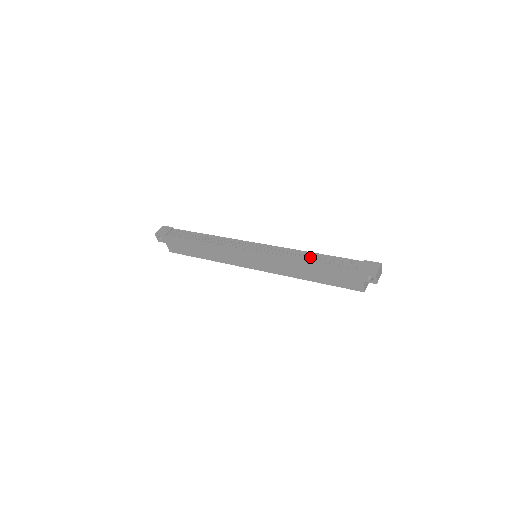
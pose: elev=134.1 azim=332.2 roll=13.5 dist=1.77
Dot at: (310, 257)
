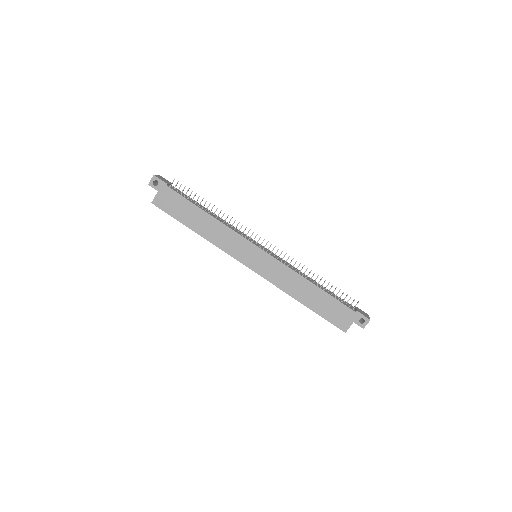
Dot at: occluded
